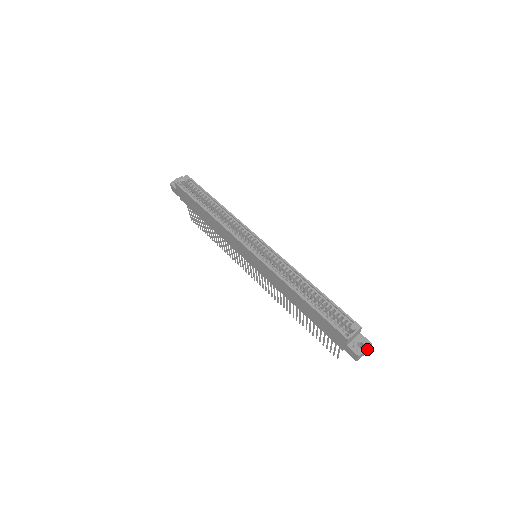
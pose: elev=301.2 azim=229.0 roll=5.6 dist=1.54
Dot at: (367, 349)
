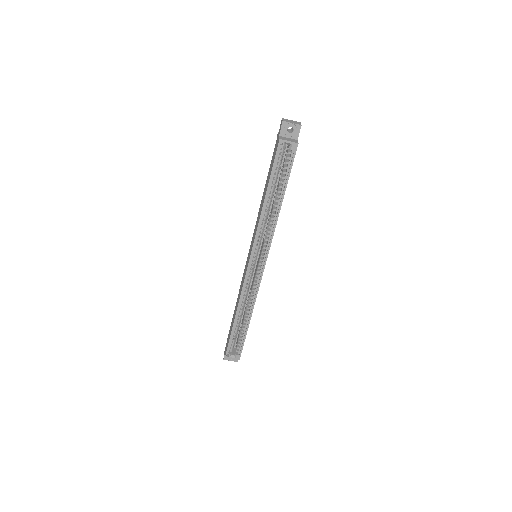
Dot at: occluded
